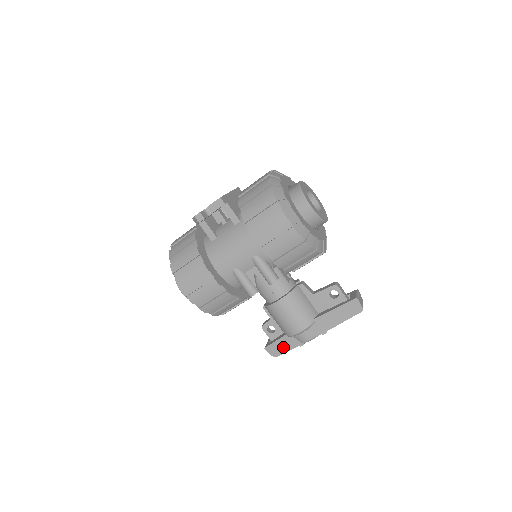
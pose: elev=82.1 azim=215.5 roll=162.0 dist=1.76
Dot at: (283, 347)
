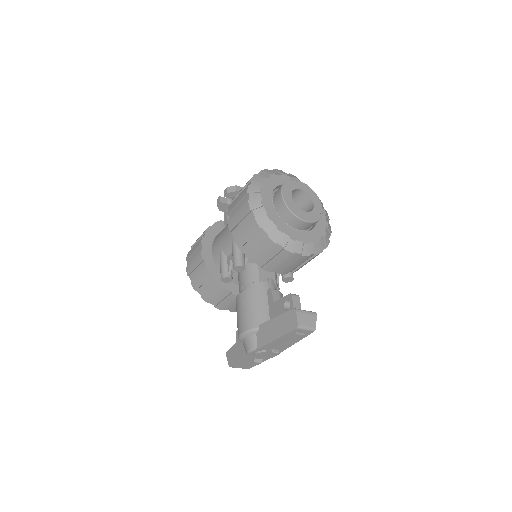
Dot at: (236, 355)
